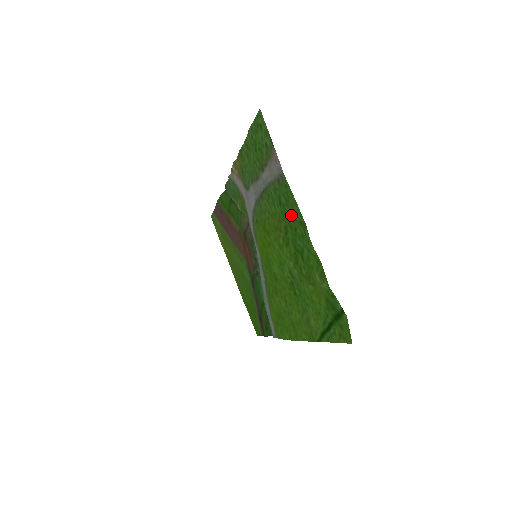
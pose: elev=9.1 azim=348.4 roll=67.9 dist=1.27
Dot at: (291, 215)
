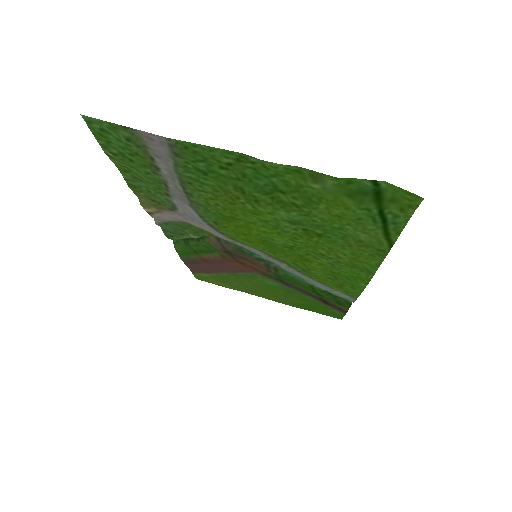
Dot at: (224, 168)
